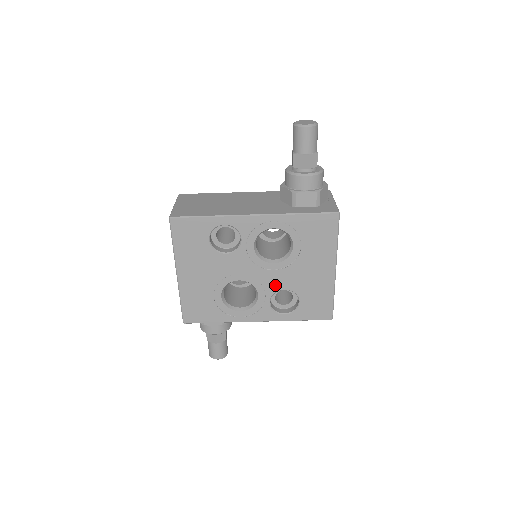
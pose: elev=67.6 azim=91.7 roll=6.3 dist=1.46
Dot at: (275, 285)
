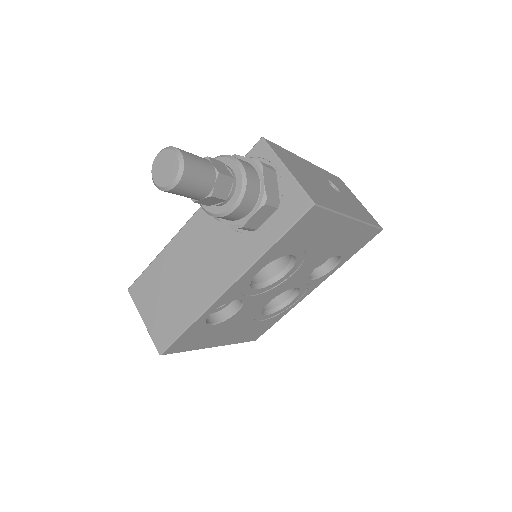
Dot at: (305, 274)
